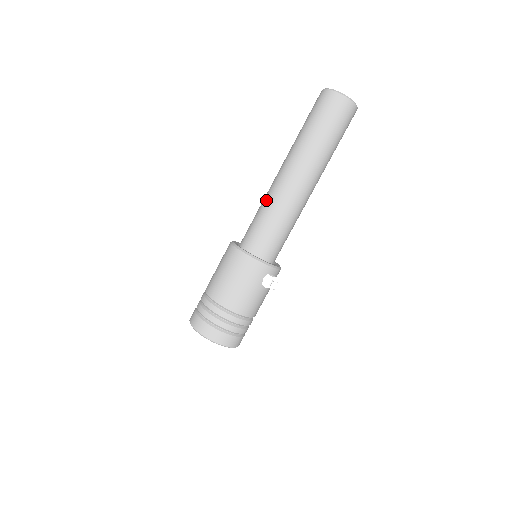
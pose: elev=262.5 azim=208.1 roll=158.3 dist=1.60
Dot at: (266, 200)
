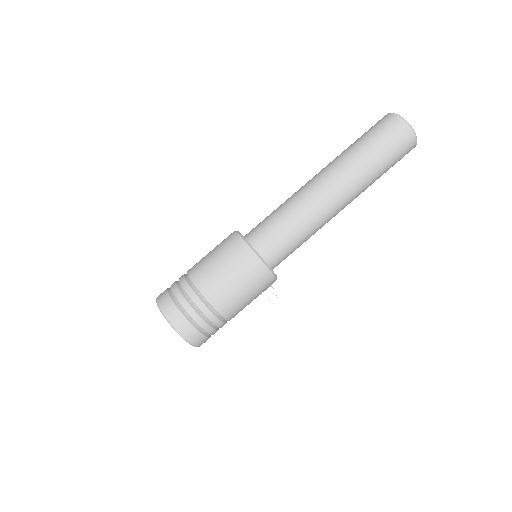
Dot at: (301, 209)
